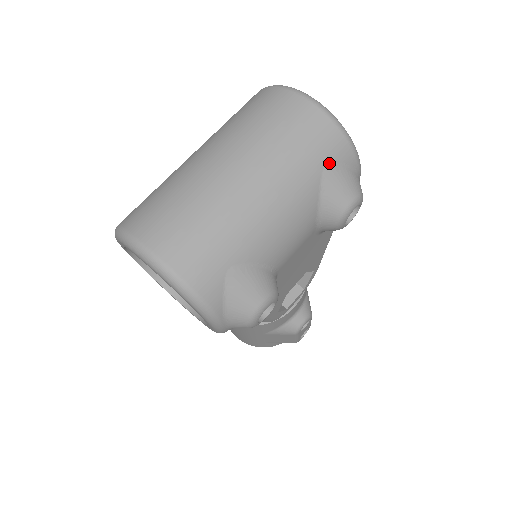
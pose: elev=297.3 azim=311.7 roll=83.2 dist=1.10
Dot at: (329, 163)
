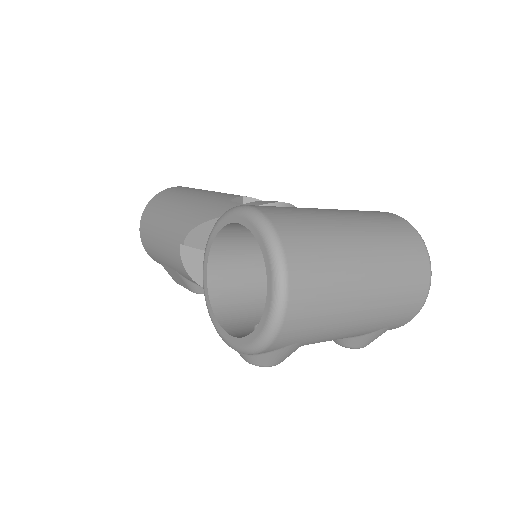
Dot at: (389, 327)
